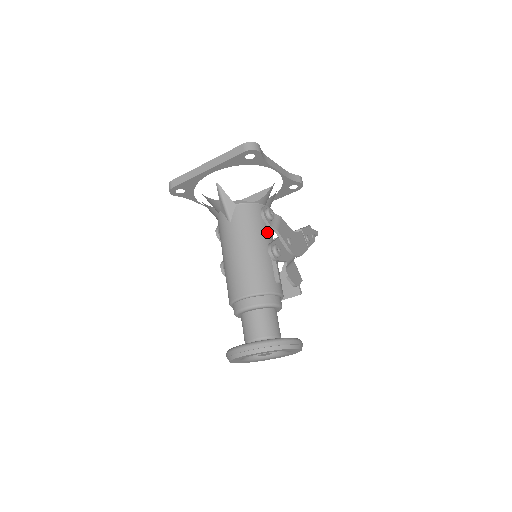
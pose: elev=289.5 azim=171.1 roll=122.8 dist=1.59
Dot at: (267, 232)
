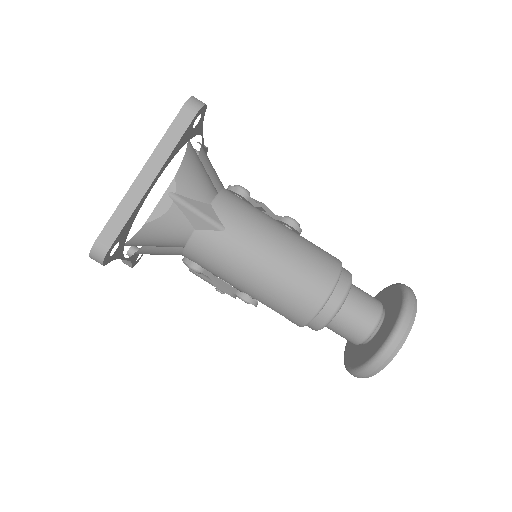
Dot at: occluded
